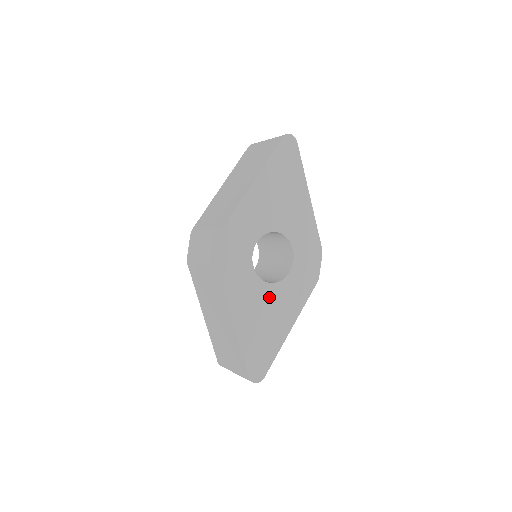
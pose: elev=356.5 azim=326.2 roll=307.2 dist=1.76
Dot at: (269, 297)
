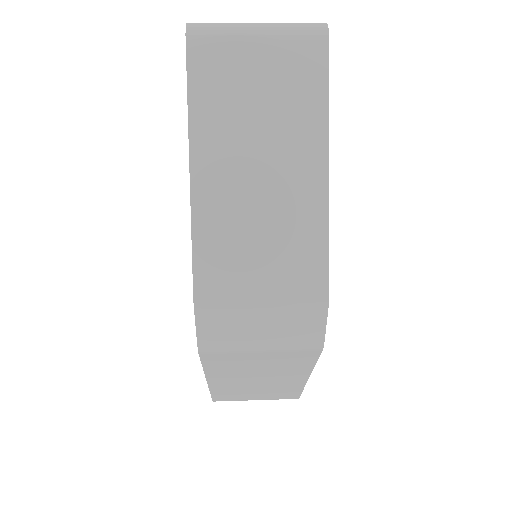
Dot at: occluded
